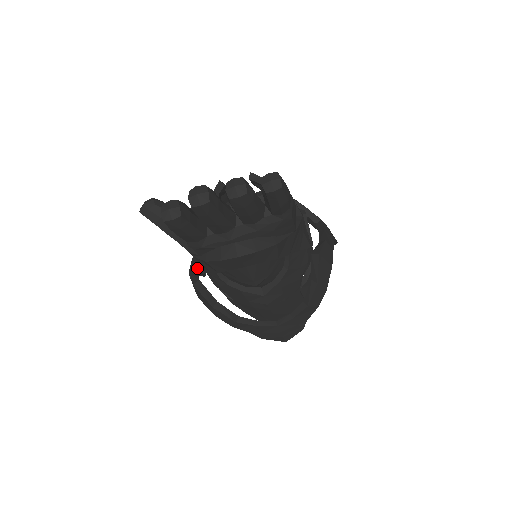
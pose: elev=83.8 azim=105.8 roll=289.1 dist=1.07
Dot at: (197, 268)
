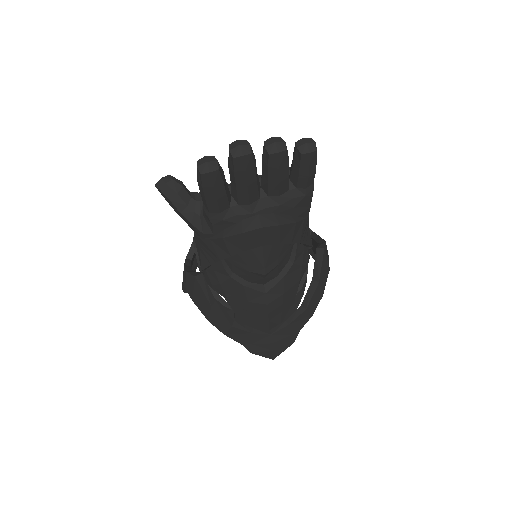
Dot at: occluded
